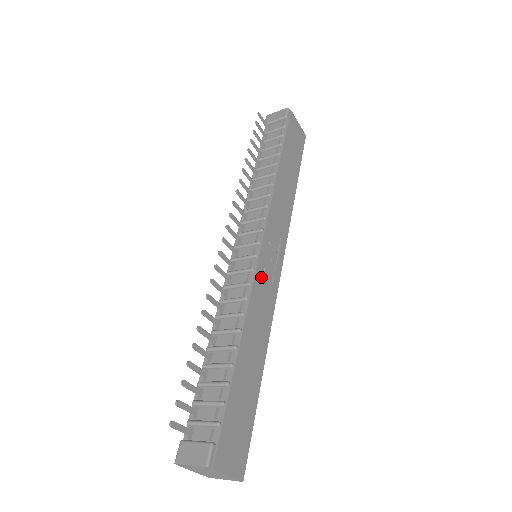
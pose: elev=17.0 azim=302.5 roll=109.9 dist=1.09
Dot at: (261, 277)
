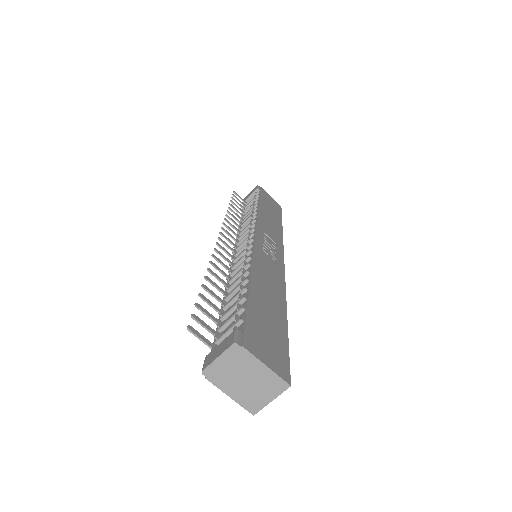
Dot at: (261, 252)
